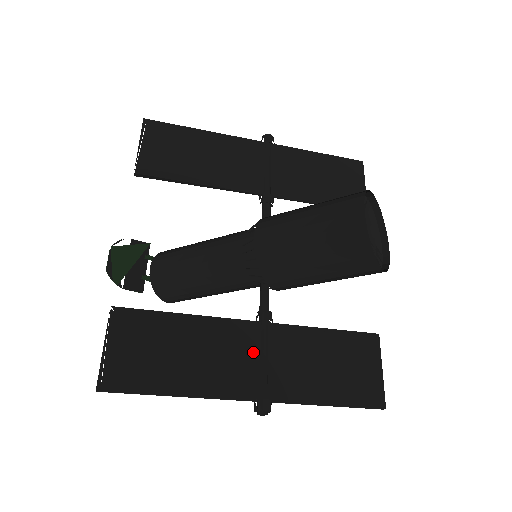
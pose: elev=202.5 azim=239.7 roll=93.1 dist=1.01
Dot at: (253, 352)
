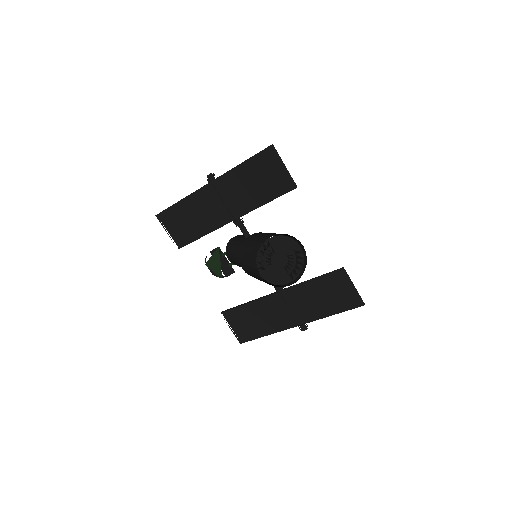
Dot at: (284, 307)
